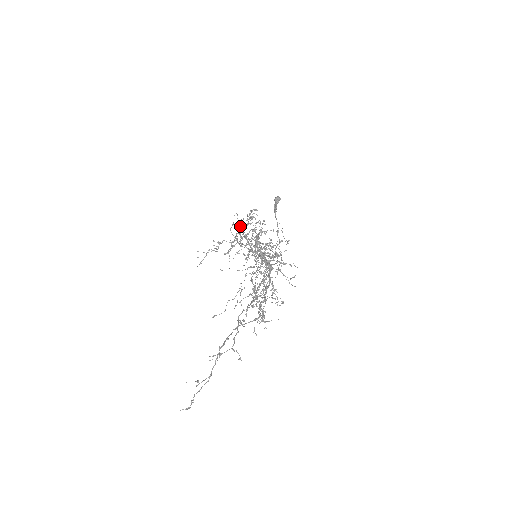
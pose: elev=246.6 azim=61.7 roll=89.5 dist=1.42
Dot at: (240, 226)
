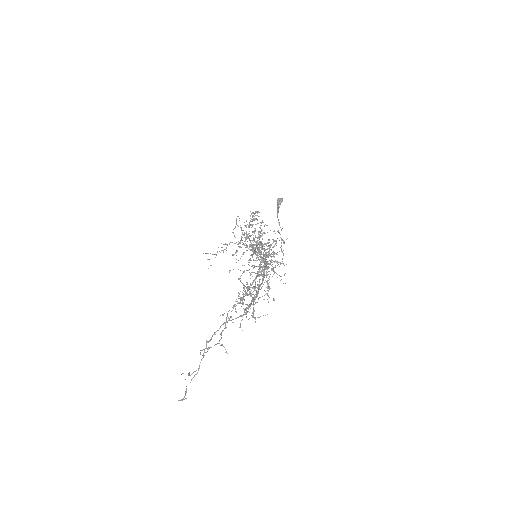
Dot at: occluded
